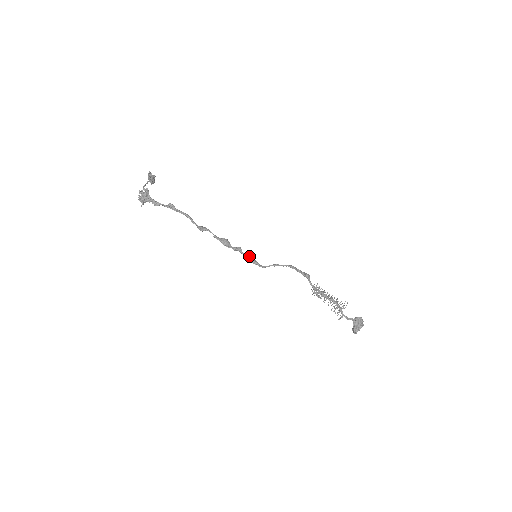
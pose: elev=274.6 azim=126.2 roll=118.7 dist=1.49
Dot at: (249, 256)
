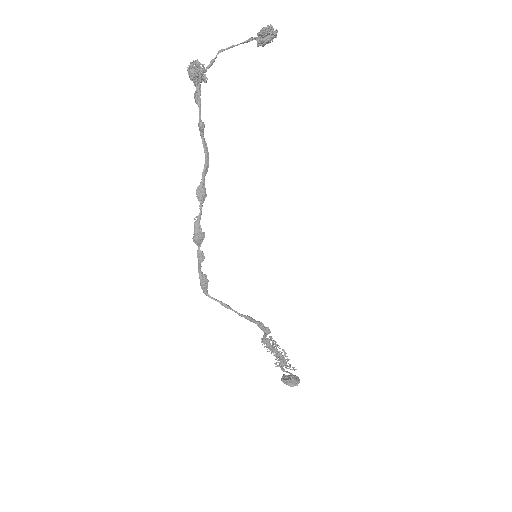
Dot at: (204, 274)
